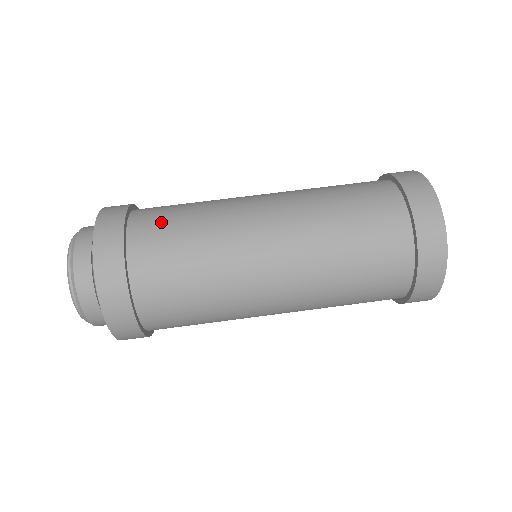
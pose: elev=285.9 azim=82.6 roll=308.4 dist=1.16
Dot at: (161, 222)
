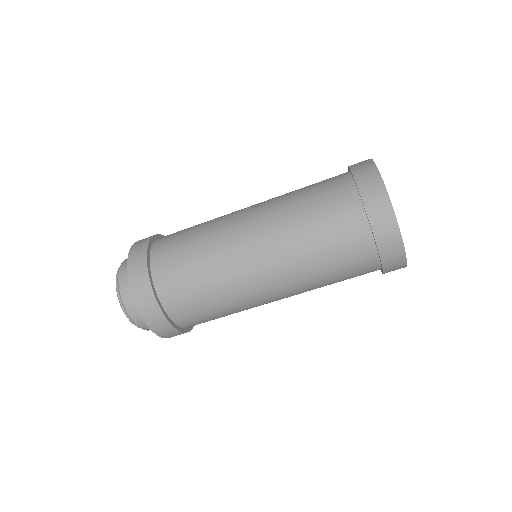
Dot at: (177, 276)
